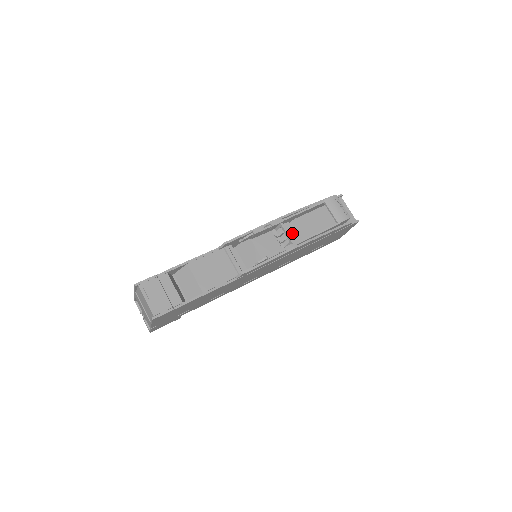
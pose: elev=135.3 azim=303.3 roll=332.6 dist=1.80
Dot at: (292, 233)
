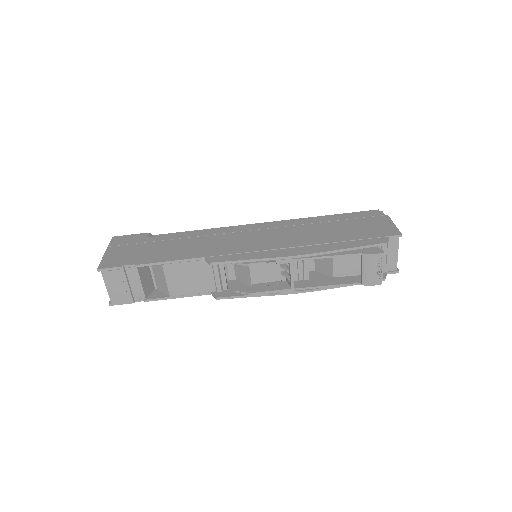
Dot at: (304, 264)
